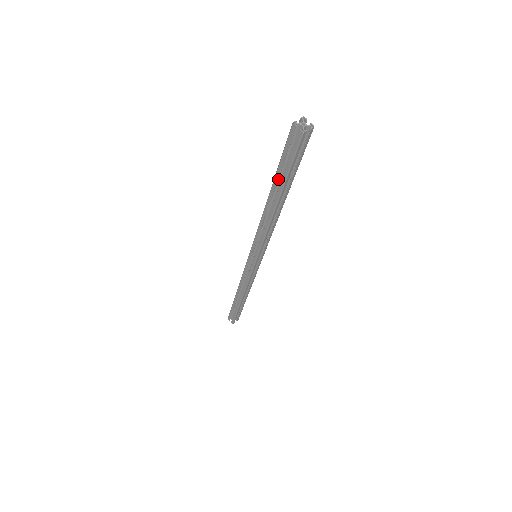
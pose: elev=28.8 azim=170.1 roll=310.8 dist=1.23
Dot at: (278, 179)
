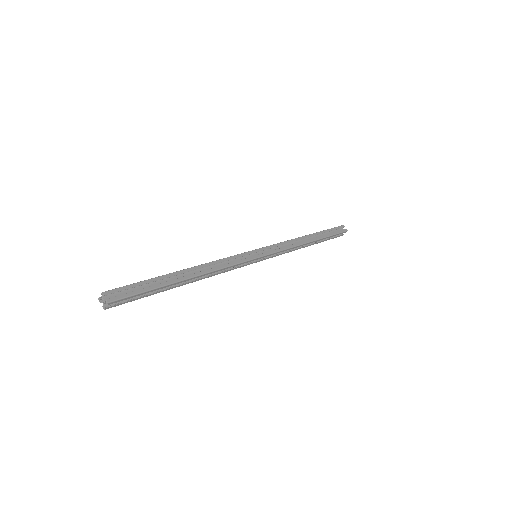
Dot at: occluded
